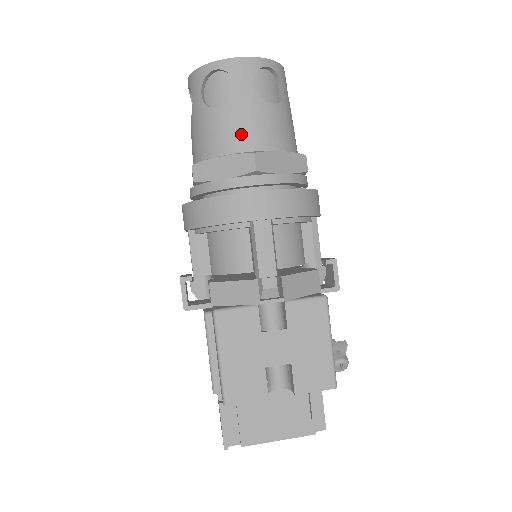
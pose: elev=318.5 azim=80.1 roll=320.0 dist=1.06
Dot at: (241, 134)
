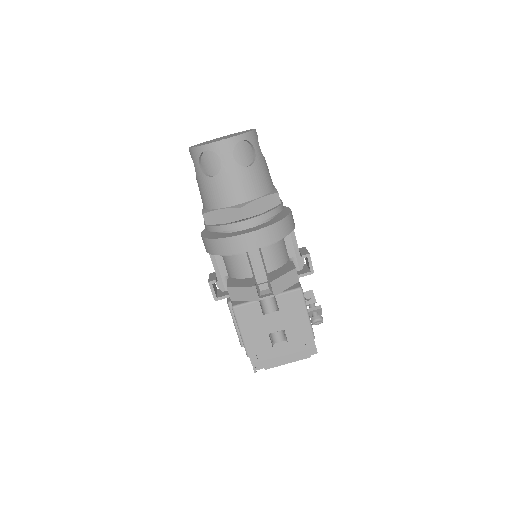
Dot at: (231, 193)
